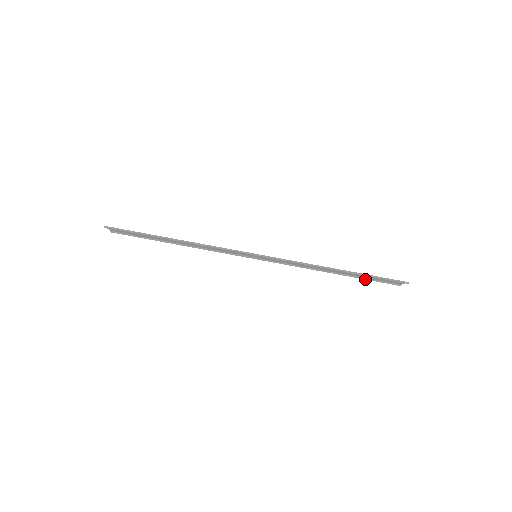
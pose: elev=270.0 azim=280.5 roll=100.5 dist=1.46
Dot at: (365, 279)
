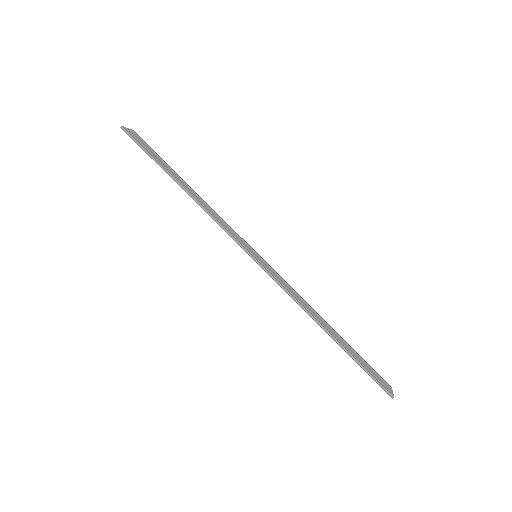
Dot at: (357, 354)
